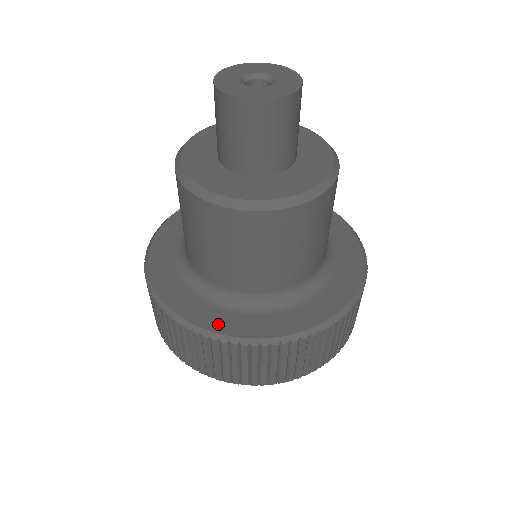
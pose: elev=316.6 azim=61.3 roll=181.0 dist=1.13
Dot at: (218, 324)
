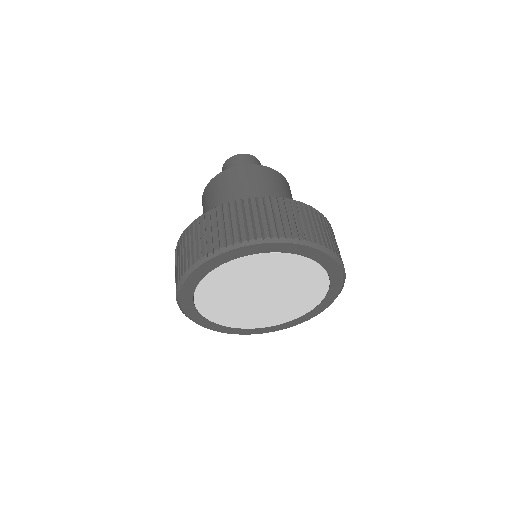
Dot at: occluded
